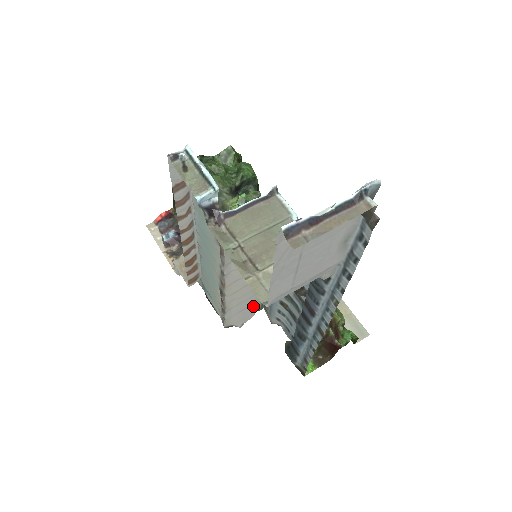
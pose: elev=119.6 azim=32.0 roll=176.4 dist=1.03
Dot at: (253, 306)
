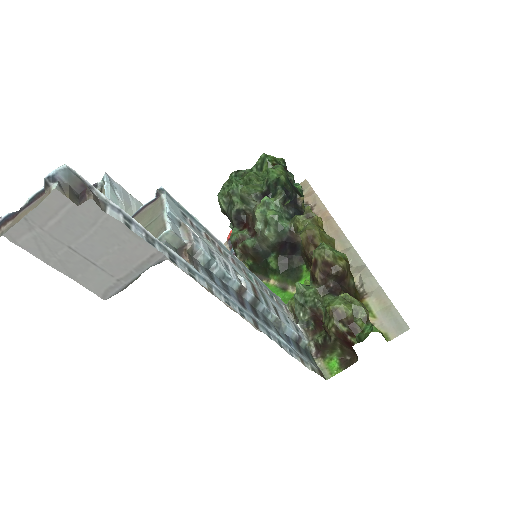
Dot at: occluded
